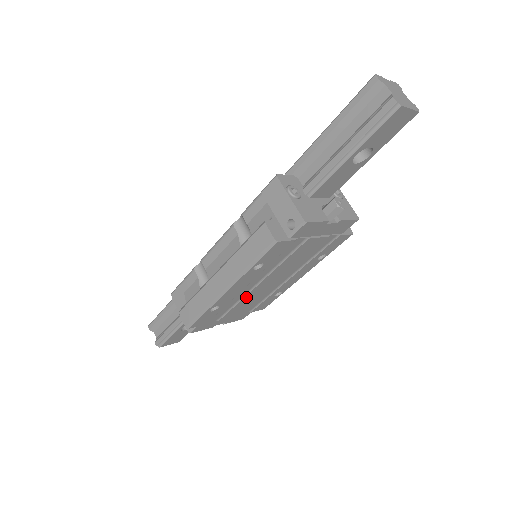
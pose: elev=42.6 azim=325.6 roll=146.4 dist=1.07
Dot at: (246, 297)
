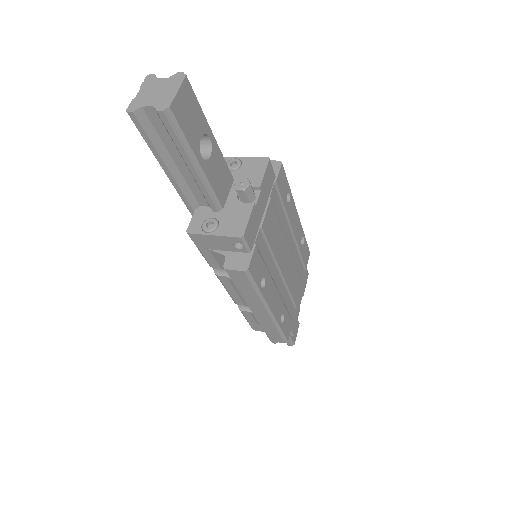
Dot at: (288, 283)
